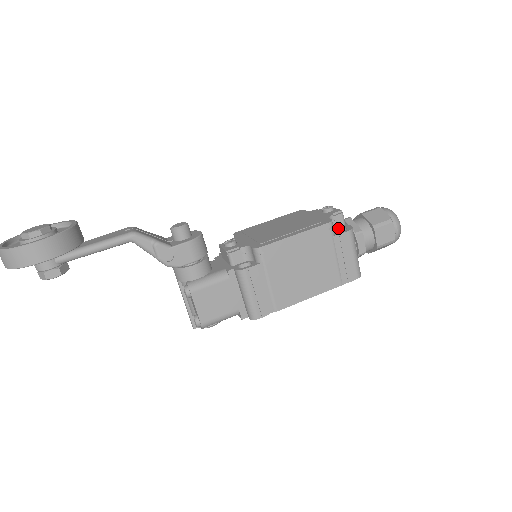
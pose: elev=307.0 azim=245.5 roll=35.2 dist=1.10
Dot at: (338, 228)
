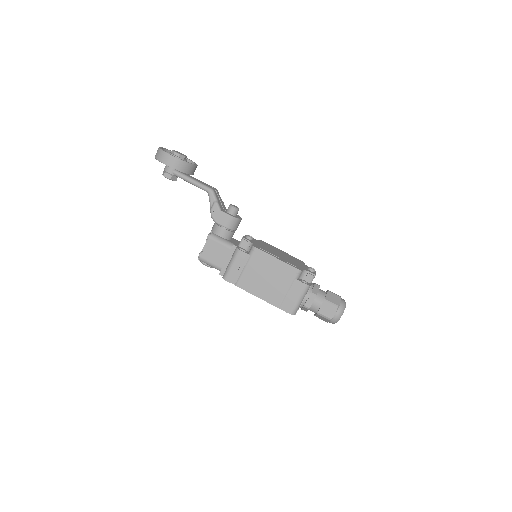
Dot at: (305, 281)
